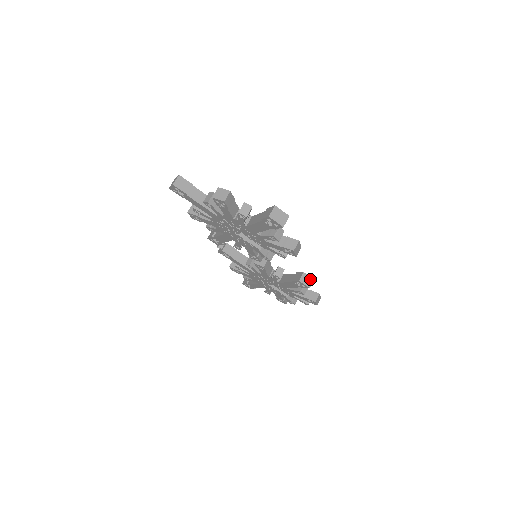
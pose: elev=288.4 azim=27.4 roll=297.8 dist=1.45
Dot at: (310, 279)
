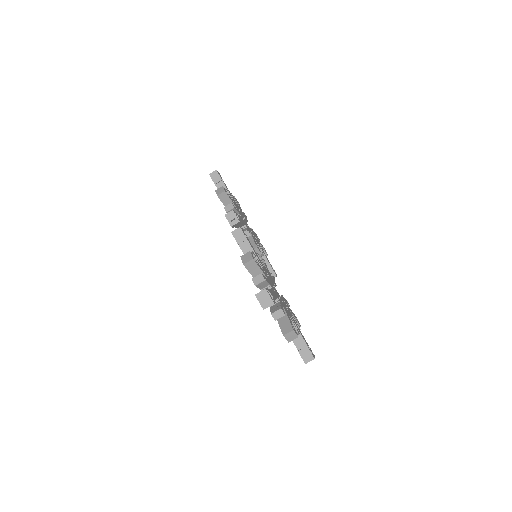
Dot at: occluded
